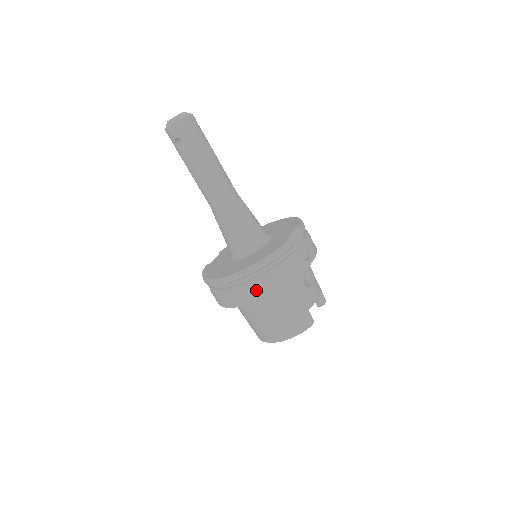
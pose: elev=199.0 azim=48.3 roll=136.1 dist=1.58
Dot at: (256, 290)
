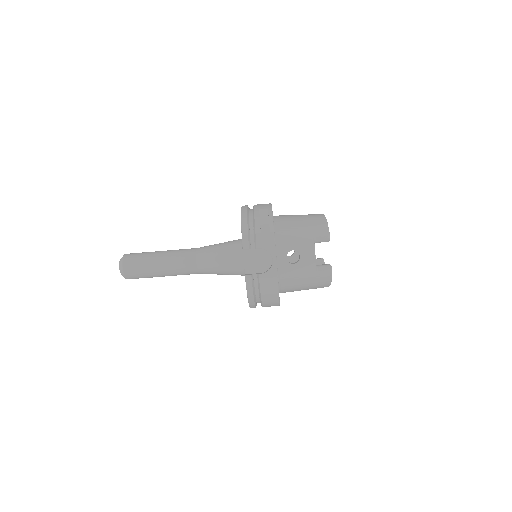
Dot at: (270, 305)
